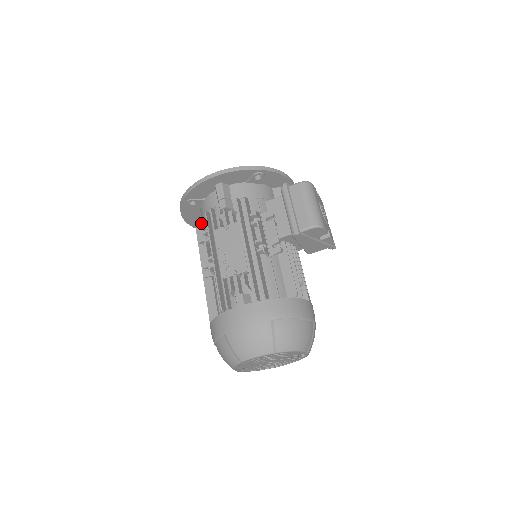
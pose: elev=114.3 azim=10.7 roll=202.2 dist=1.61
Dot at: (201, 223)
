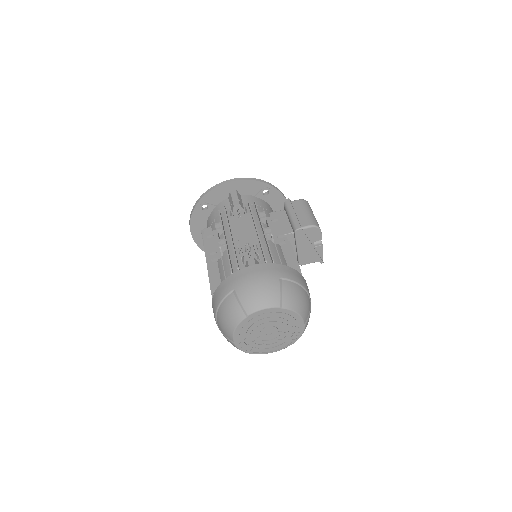
Dot at: occluded
